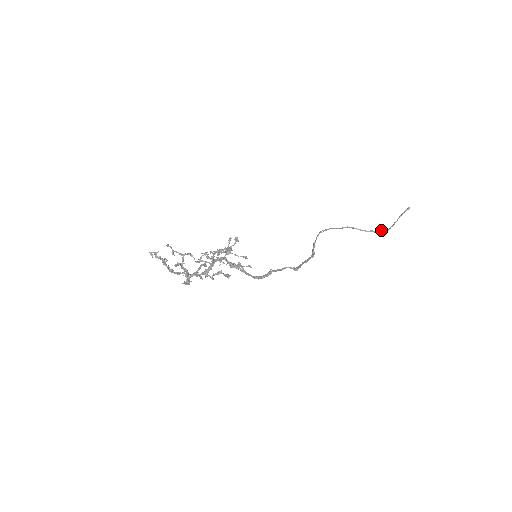
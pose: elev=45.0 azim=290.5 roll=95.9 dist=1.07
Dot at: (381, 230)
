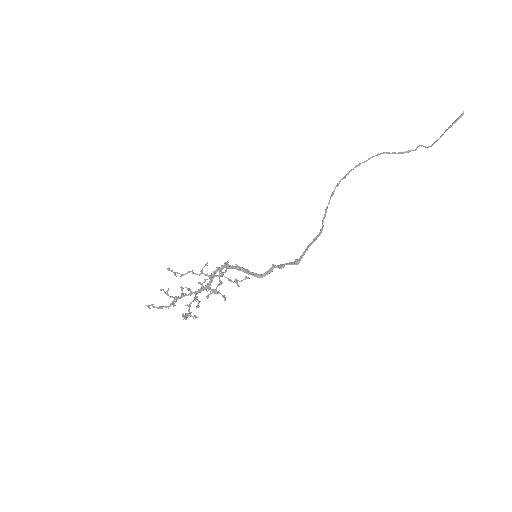
Dot at: (423, 146)
